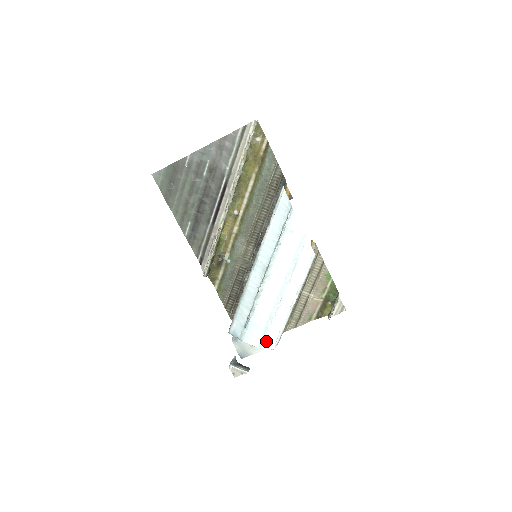
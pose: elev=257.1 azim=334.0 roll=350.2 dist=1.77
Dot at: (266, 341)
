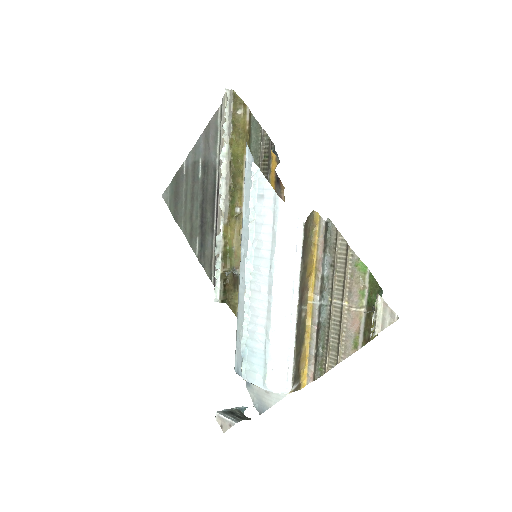
Dot at: (272, 377)
